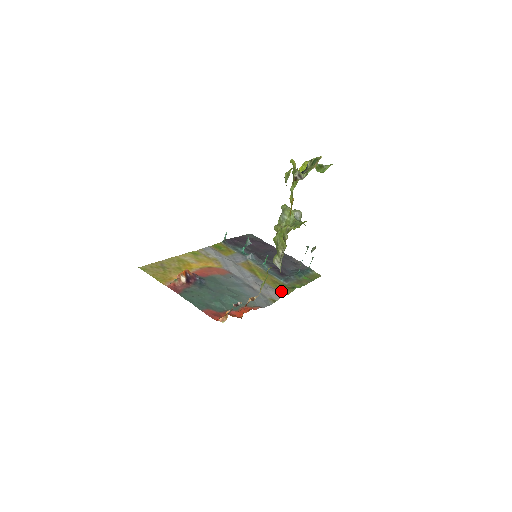
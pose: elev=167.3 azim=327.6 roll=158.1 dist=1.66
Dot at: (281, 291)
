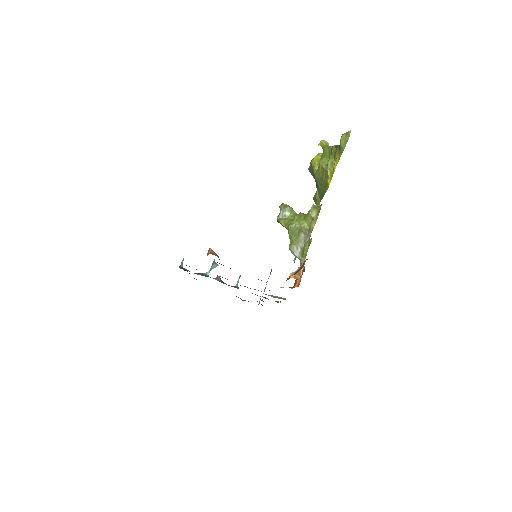
Dot at: occluded
